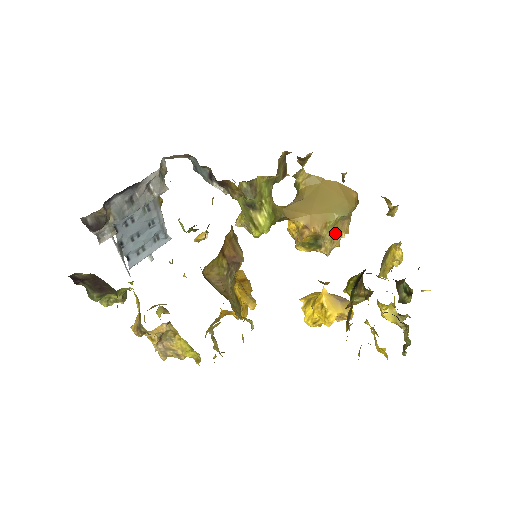
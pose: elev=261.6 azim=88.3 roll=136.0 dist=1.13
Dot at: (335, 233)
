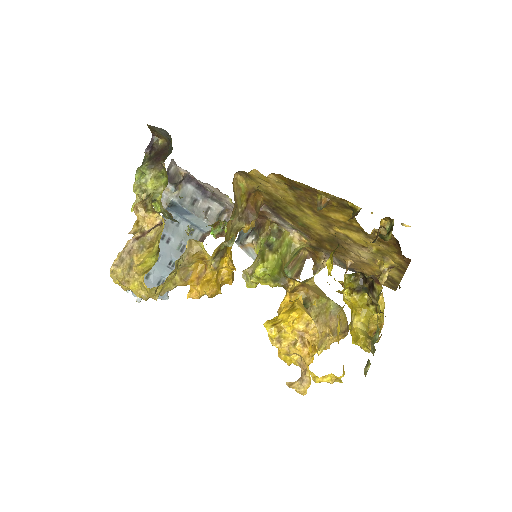
Dot at: (322, 315)
